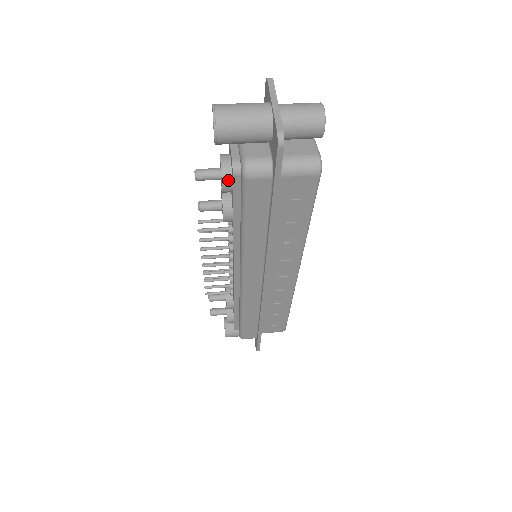
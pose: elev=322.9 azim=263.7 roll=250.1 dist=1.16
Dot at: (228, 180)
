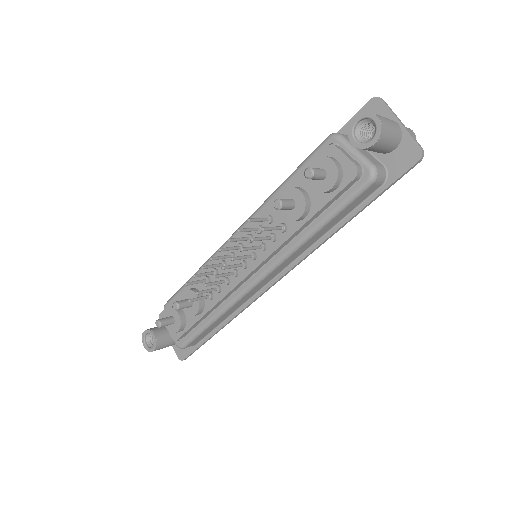
Dot at: (339, 182)
